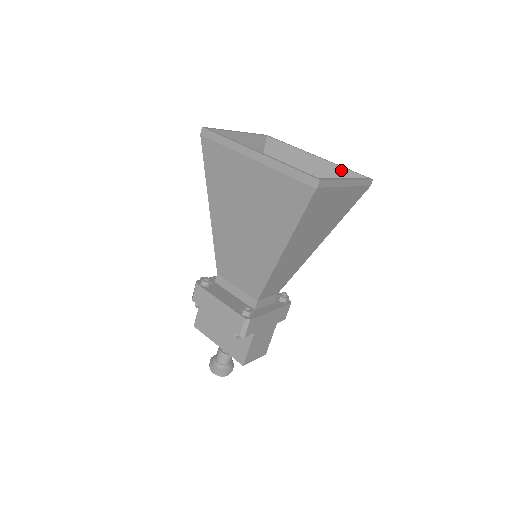
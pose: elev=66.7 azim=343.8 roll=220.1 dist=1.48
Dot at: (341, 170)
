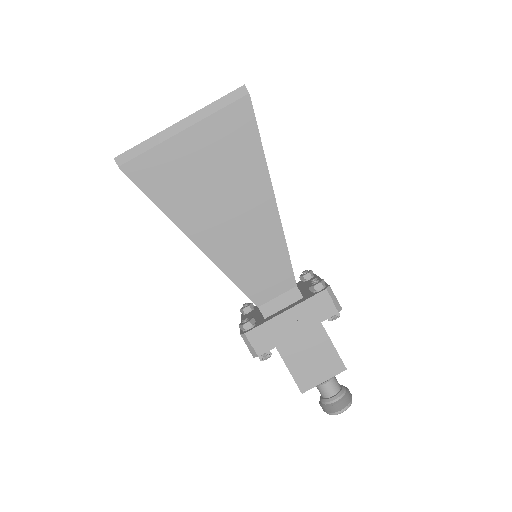
Dot at: occluded
